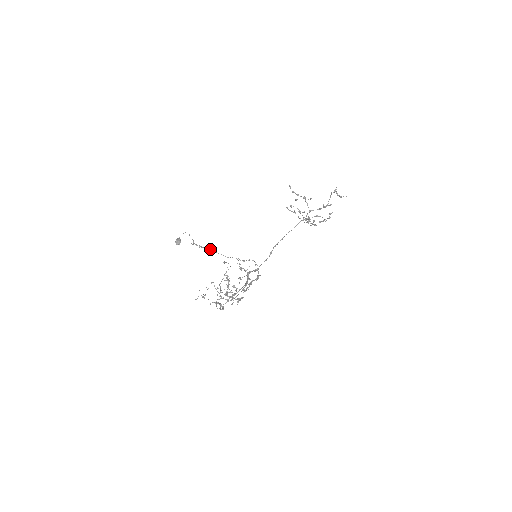
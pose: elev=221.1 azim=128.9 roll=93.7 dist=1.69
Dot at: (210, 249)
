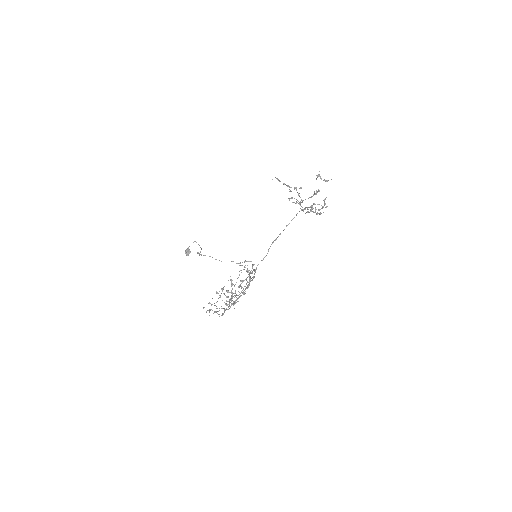
Dot at: occluded
